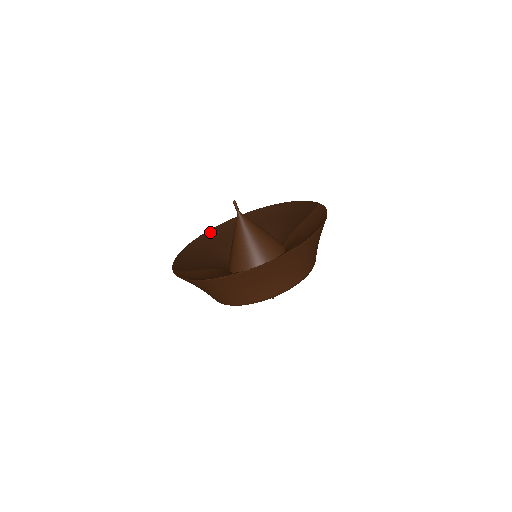
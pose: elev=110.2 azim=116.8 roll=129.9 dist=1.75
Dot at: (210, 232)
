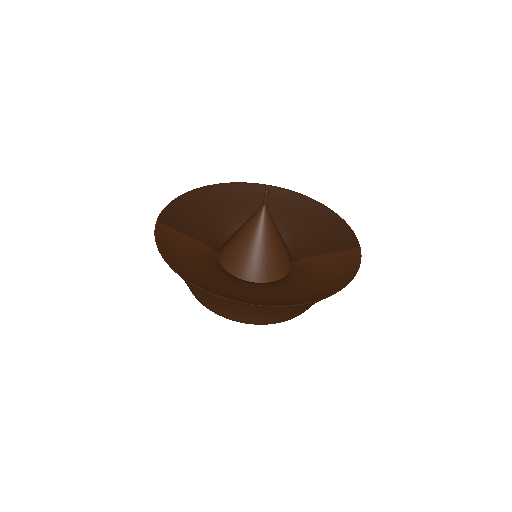
Dot at: (233, 186)
